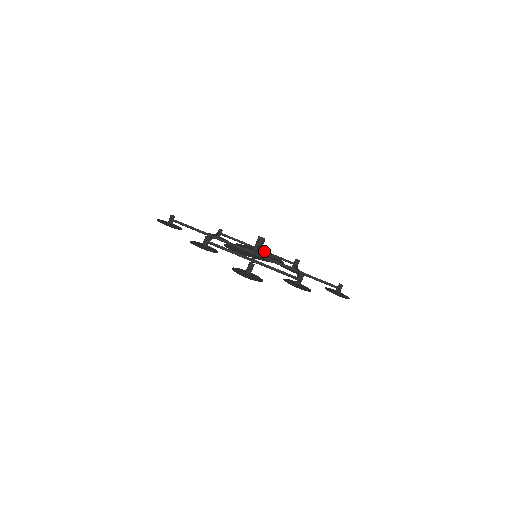
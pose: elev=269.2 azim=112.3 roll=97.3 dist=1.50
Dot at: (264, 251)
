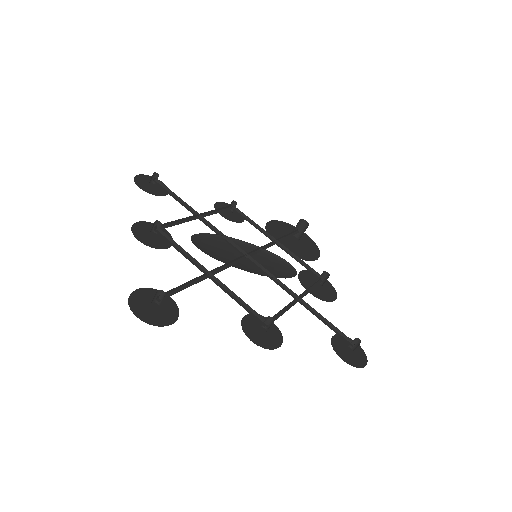
Dot at: (284, 247)
